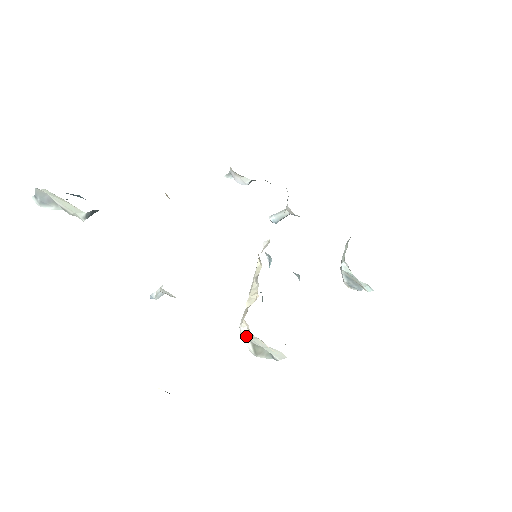
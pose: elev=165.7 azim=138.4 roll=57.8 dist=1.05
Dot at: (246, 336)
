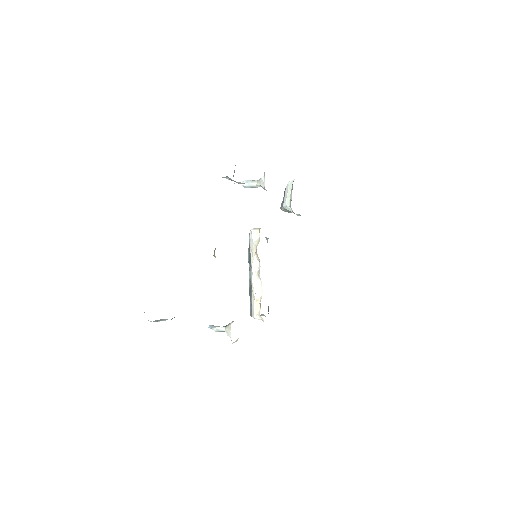
Dot at: occluded
